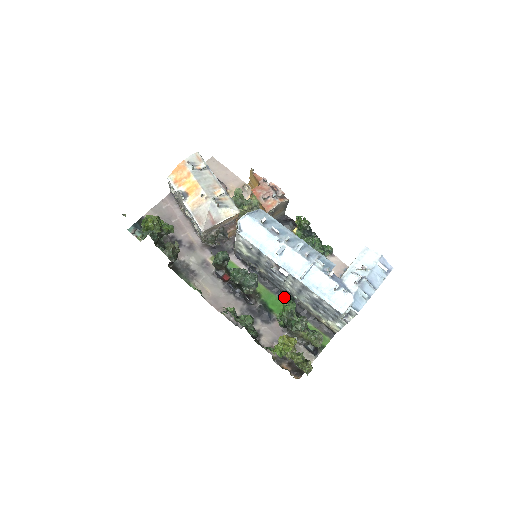
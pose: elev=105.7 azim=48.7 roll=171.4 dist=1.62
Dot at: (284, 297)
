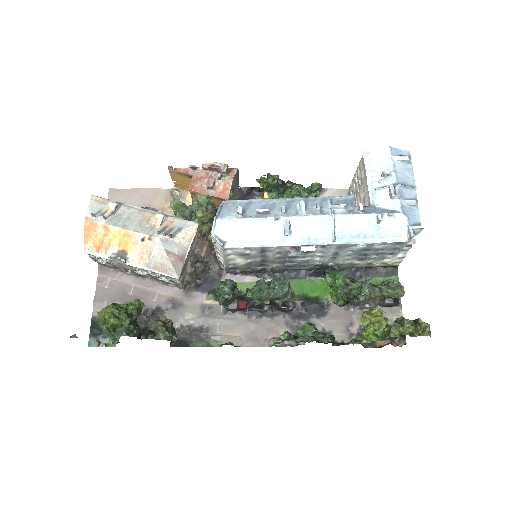
Dot at: (317, 273)
